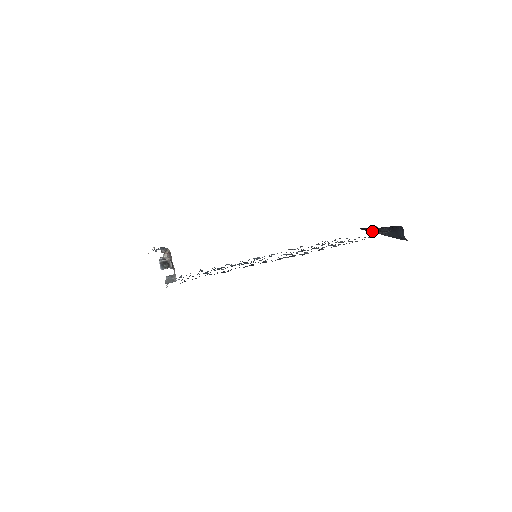
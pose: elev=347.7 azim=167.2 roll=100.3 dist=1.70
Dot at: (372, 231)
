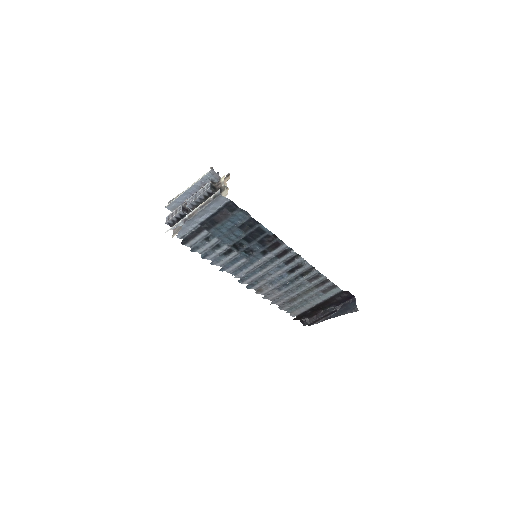
Dot at: (313, 321)
